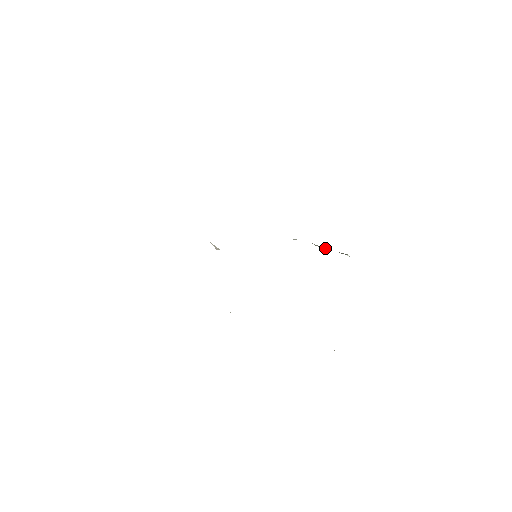
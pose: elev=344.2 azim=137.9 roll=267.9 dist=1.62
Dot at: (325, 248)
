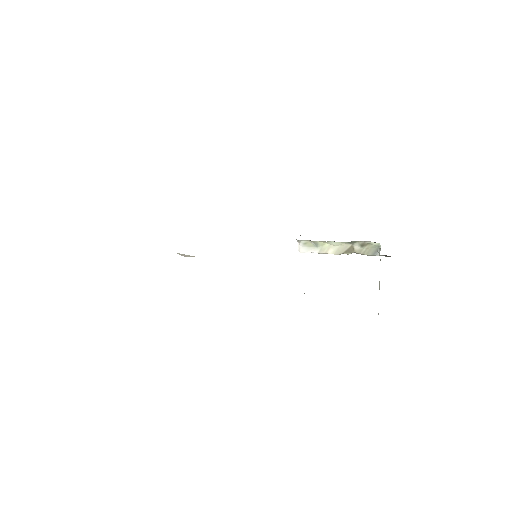
Dot at: (350, 248)
